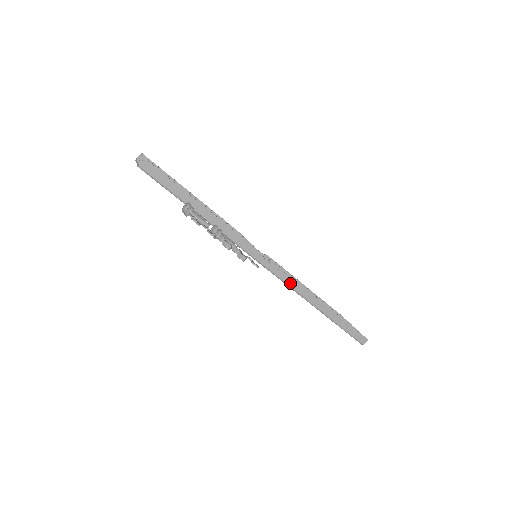
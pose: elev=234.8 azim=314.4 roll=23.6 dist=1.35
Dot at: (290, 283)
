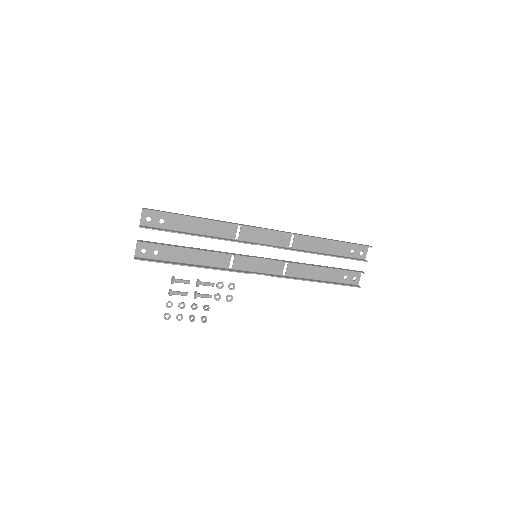
Dot at: (280, 276)
